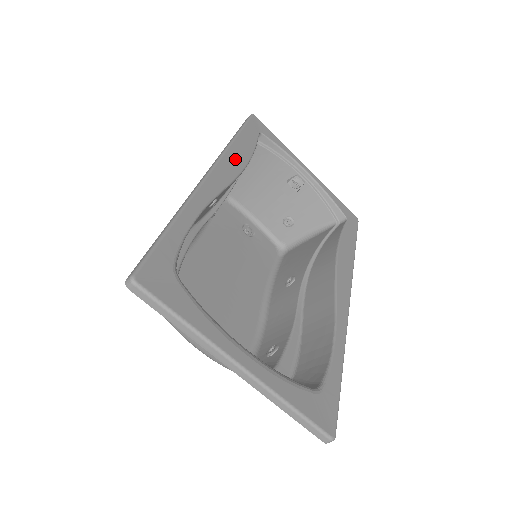
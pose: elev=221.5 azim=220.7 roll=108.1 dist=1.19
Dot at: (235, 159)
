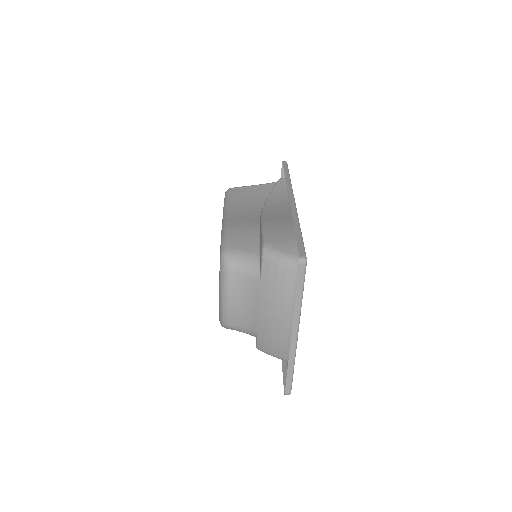
Dot at: occluded
